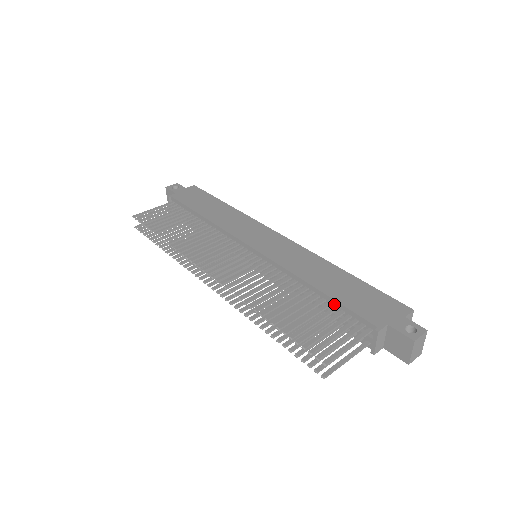
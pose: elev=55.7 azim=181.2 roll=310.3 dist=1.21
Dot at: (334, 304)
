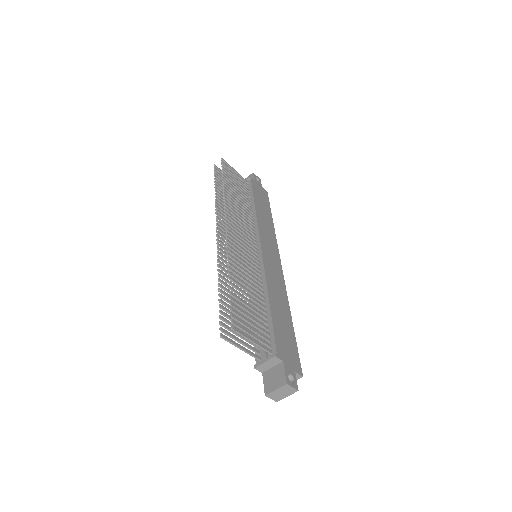
Dot at: (268, 320)
